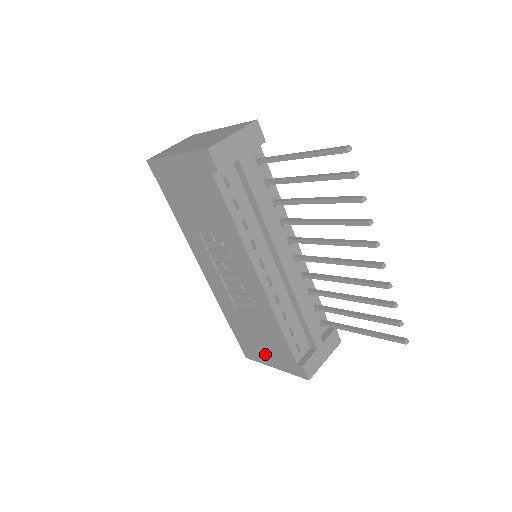
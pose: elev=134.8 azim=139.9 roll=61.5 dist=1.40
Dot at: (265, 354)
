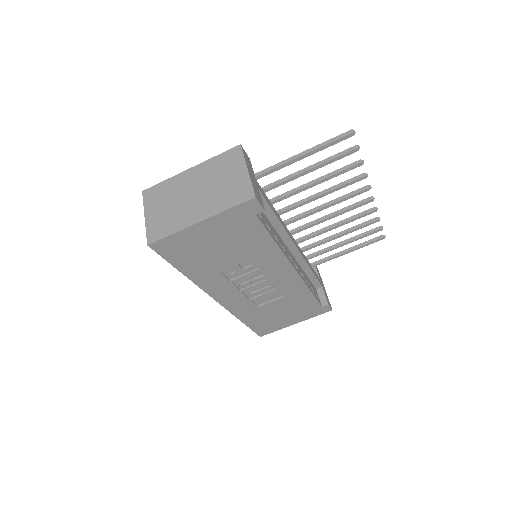
Dot at: (286, 321)
